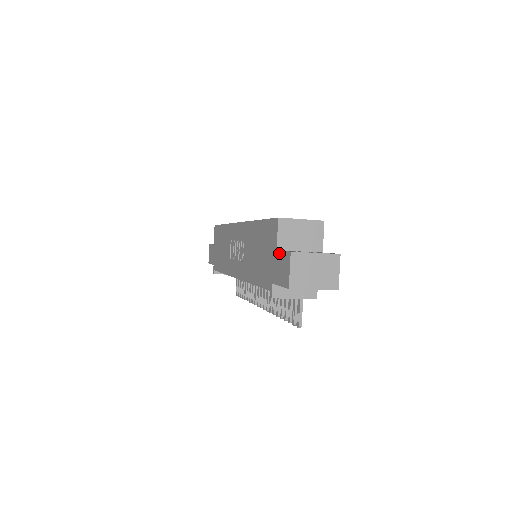
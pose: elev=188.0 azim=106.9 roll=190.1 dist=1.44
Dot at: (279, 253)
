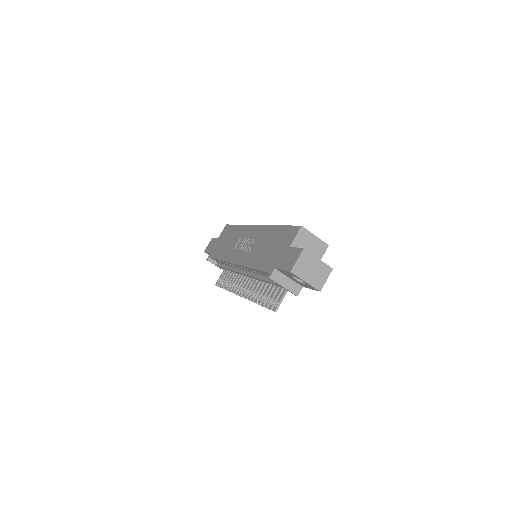
Dot at: (292, 248)
